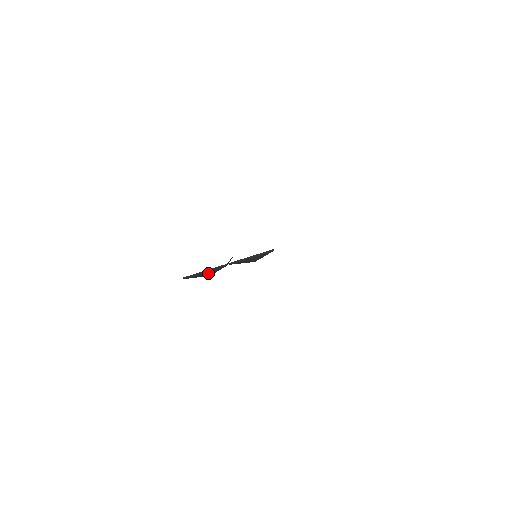
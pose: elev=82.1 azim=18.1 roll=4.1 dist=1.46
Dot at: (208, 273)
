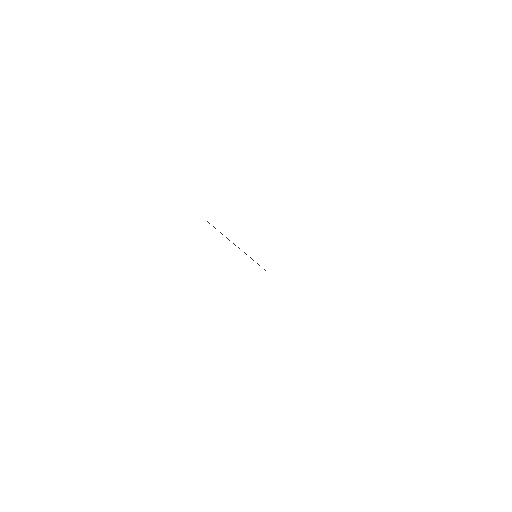
Dot at: occluded
